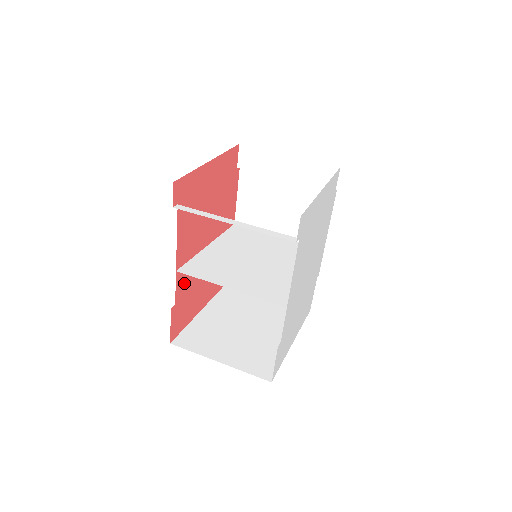
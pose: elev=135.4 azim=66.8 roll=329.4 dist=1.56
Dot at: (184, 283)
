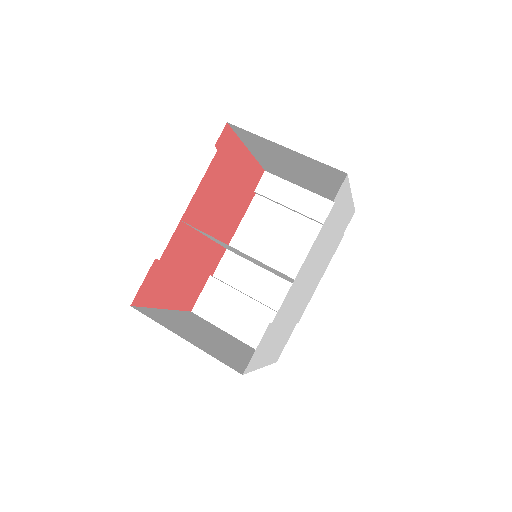
Dot at: (176, 247)
